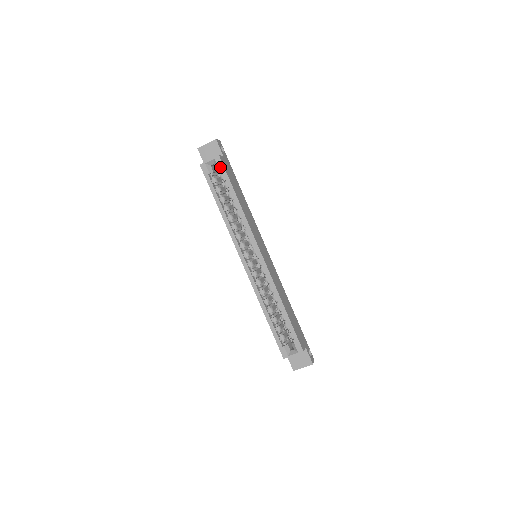
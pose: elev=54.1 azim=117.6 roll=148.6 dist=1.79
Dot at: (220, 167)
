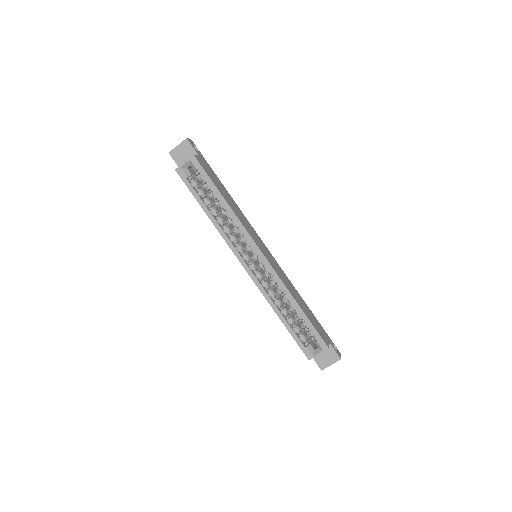
Dot at: (198, 168)
